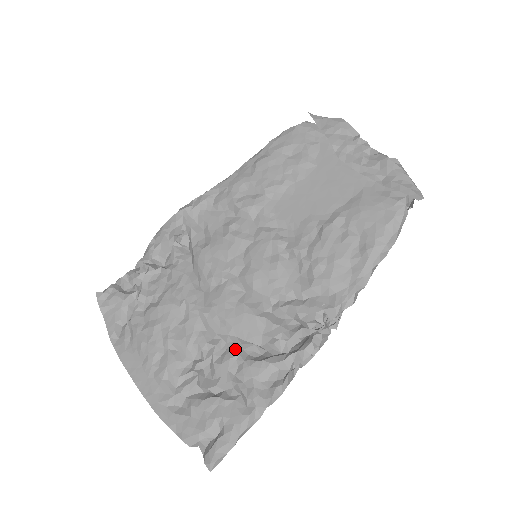
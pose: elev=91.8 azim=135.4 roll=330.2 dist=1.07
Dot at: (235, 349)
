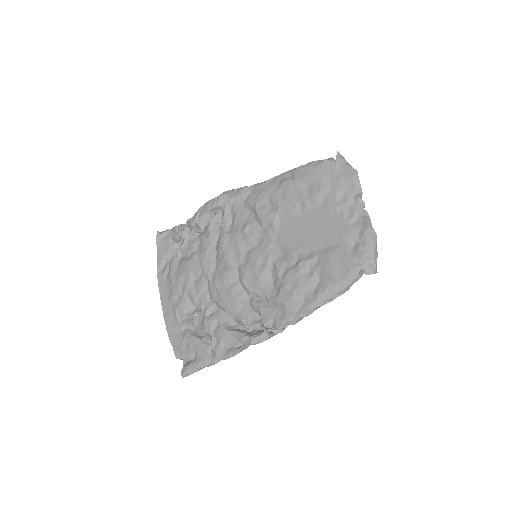
Dot at: (220, 314)
